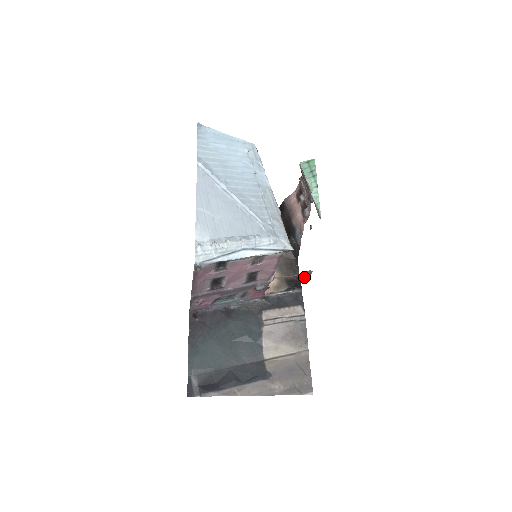
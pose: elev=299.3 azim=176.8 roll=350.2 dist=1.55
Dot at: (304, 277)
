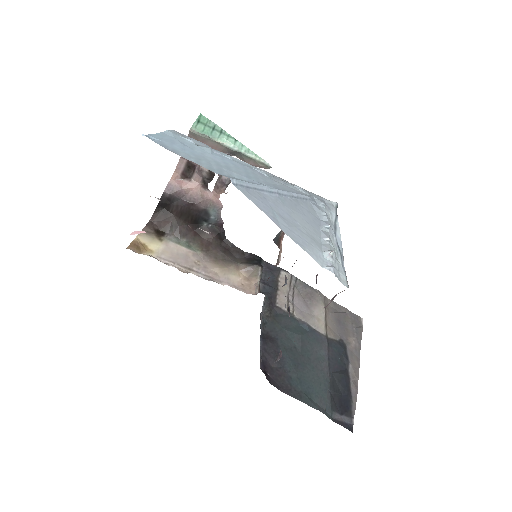
Dot at: (275, 241)
